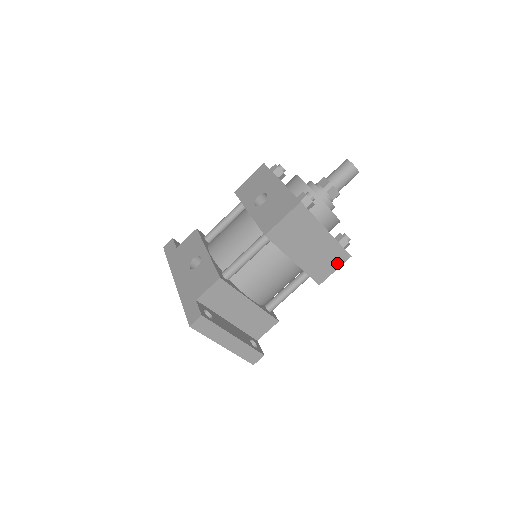
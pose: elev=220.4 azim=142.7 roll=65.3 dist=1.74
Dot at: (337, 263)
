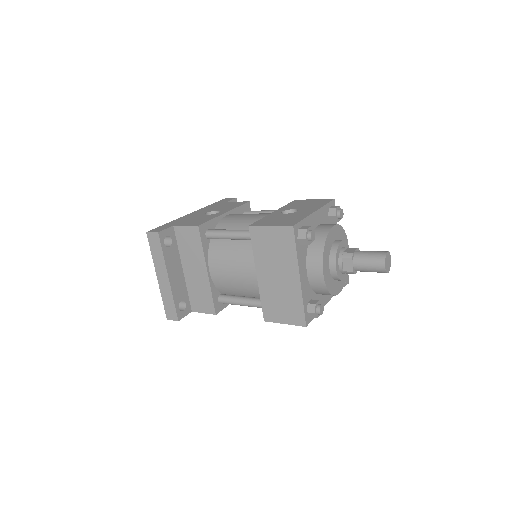
Dot at: (291, 318)
